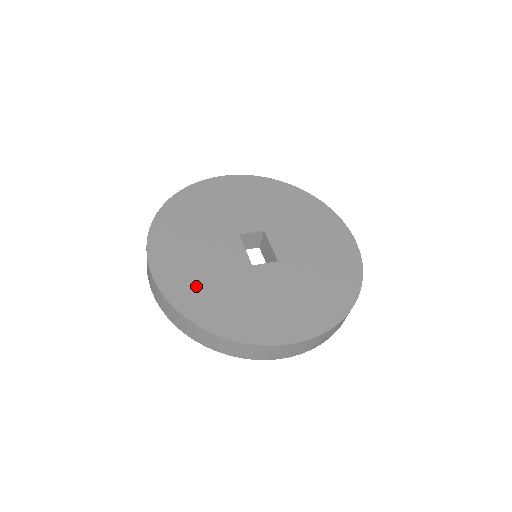
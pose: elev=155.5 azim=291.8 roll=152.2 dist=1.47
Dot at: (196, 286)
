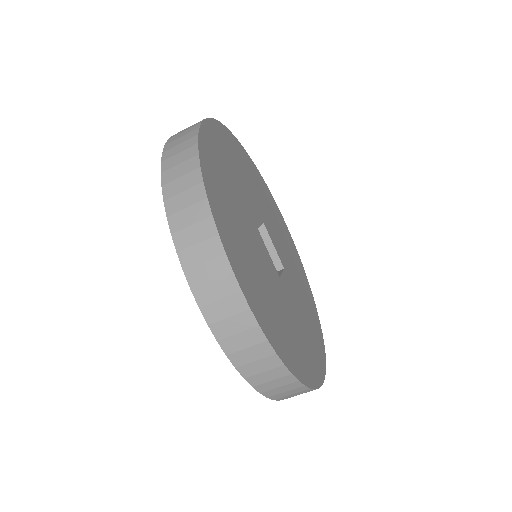
Dot at: (276, 319)
